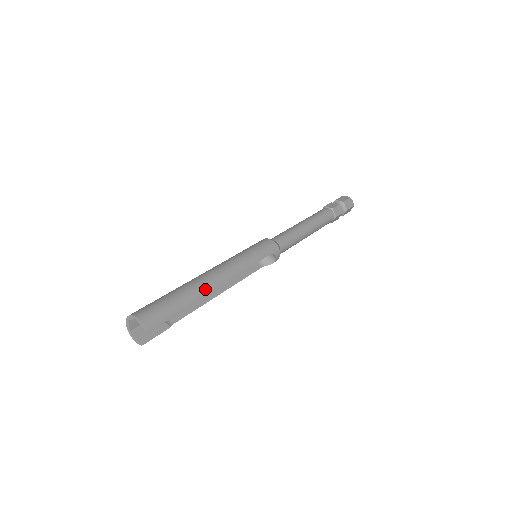
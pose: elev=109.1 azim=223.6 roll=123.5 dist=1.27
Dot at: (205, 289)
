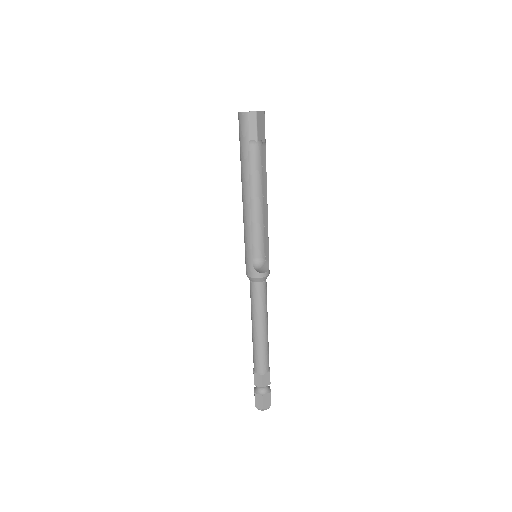
Dot at: (266, 177)
